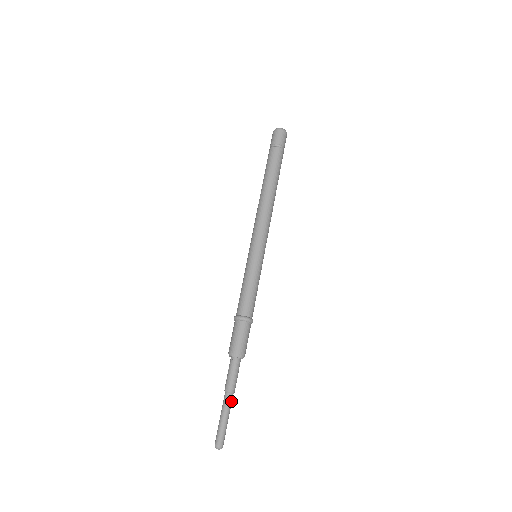
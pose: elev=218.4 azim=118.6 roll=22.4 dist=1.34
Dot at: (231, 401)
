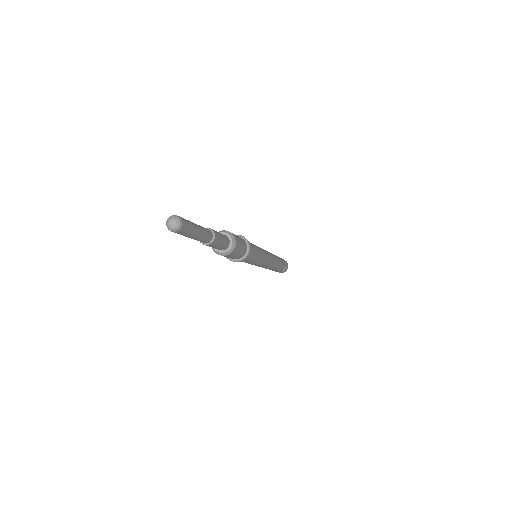
Dot at: (204, 228)
